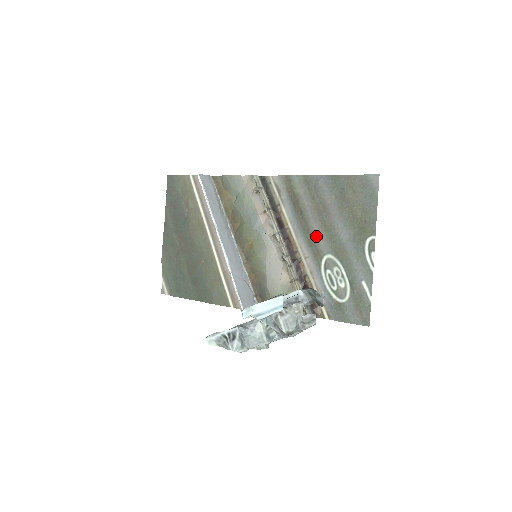
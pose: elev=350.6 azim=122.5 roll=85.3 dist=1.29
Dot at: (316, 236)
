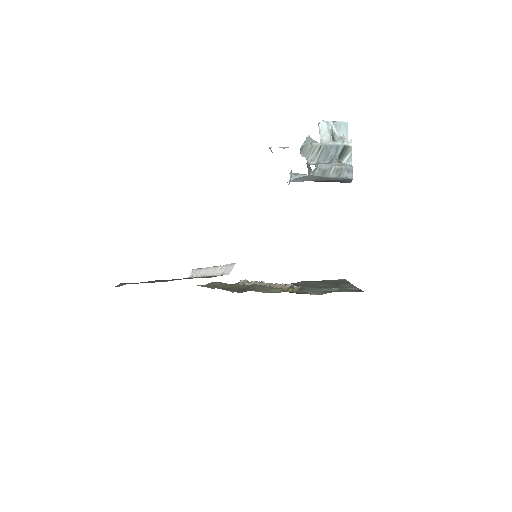
Dot at: occluded
